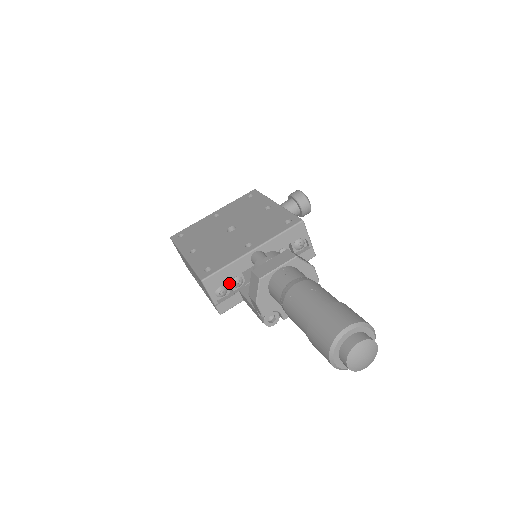
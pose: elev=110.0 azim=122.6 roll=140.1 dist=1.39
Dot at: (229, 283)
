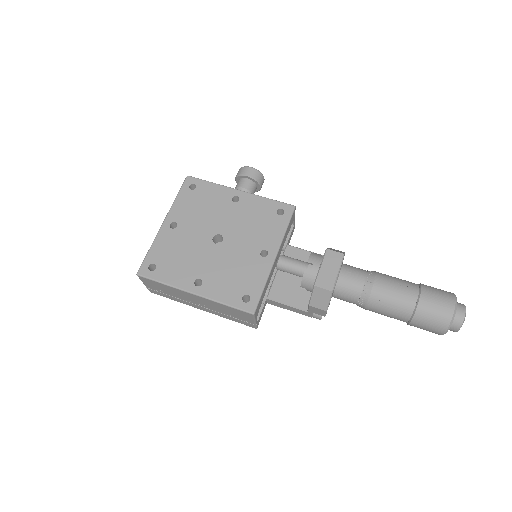
Dot at: occluded
